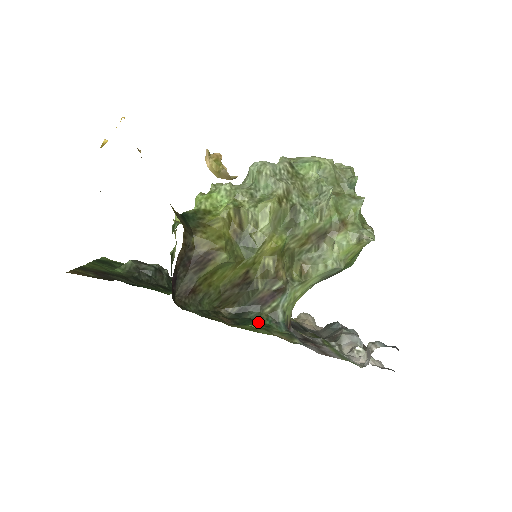
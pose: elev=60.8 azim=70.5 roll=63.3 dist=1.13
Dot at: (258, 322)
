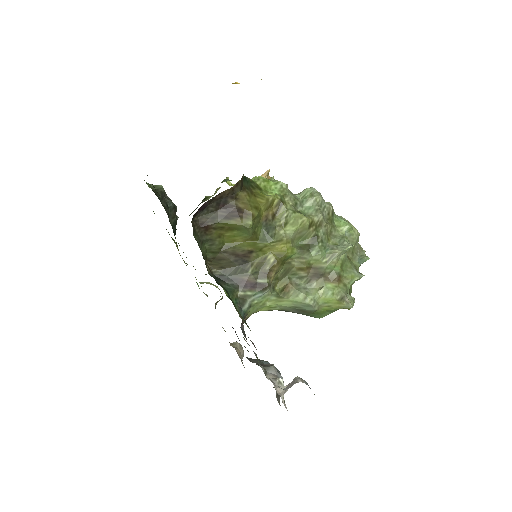
Dot at: (229, 294)
